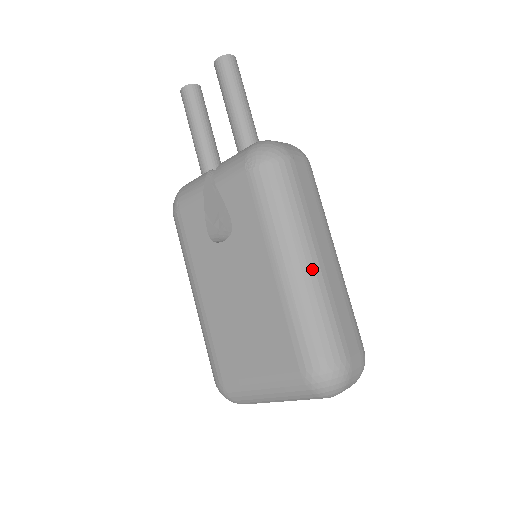
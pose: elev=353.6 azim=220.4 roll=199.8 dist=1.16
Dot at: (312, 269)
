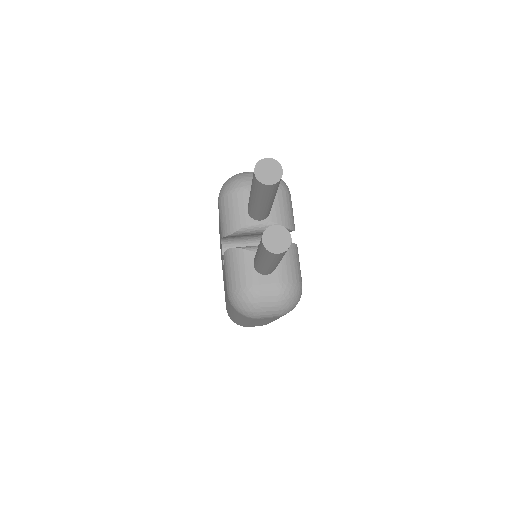
Dot at: (242, 322)
